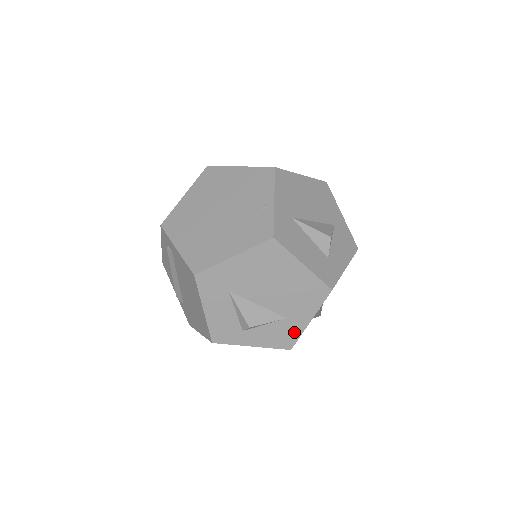
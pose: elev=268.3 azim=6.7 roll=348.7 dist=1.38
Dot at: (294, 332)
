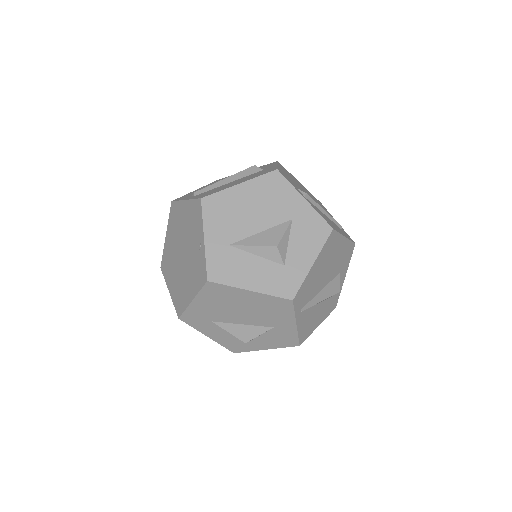
Dot at: (290, 334)
